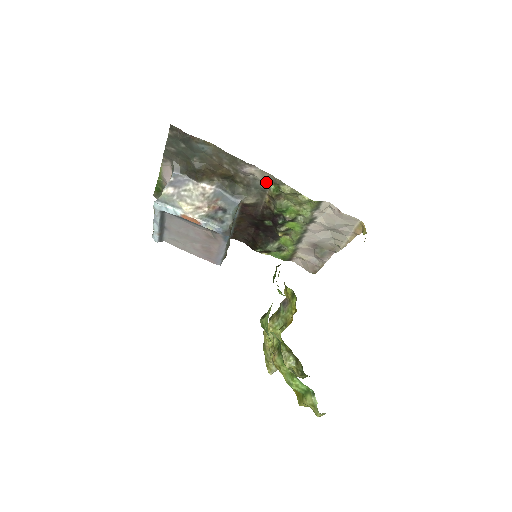
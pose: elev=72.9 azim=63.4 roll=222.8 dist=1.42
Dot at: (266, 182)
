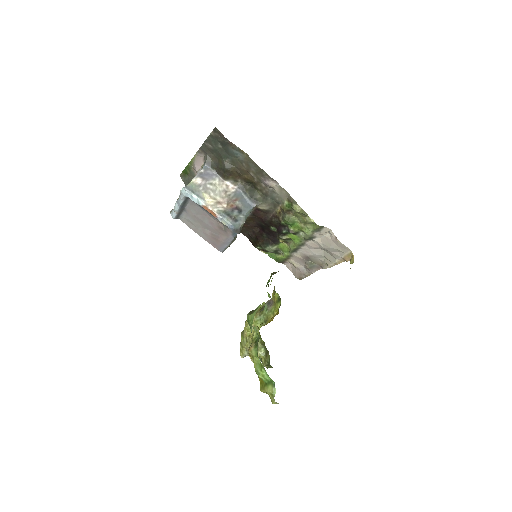
Dot at: (282, 197)
